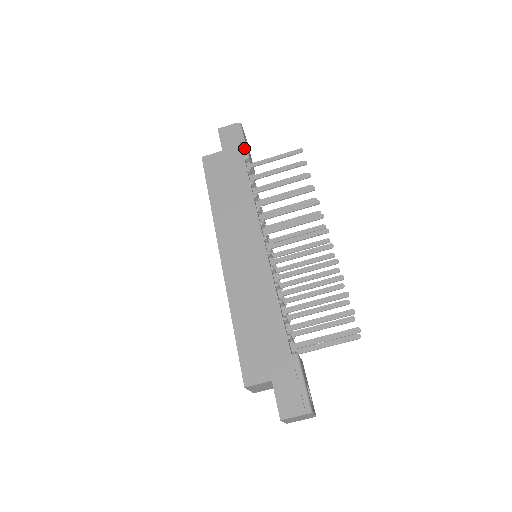
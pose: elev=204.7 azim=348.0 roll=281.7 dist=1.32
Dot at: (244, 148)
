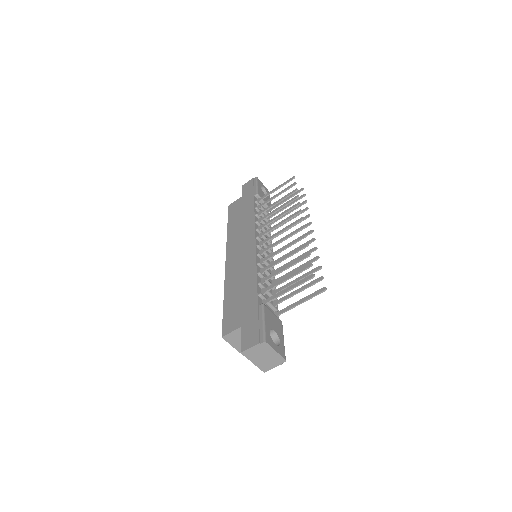
Dot at: (255, 190)
